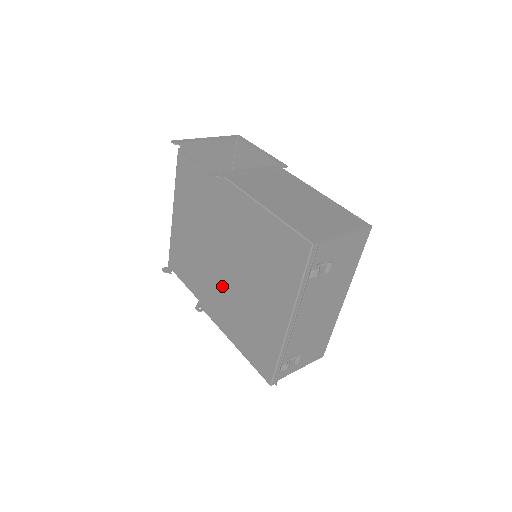
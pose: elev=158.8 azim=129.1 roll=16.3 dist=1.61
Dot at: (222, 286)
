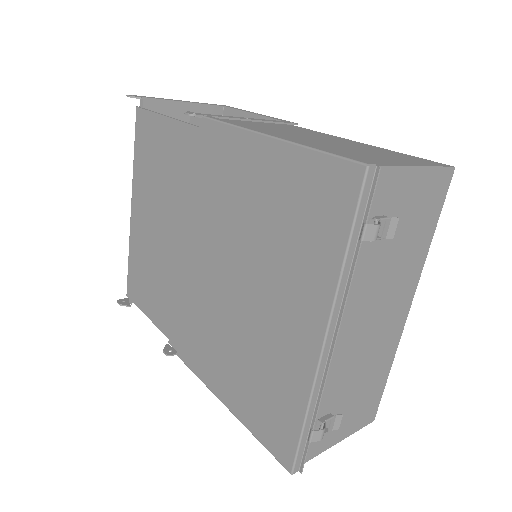
Dot at: (202, 304)
